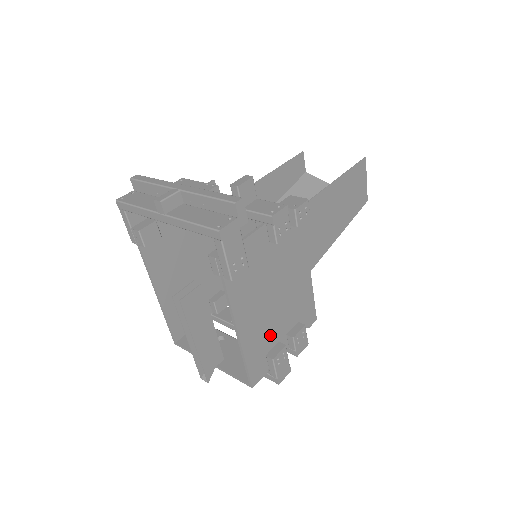
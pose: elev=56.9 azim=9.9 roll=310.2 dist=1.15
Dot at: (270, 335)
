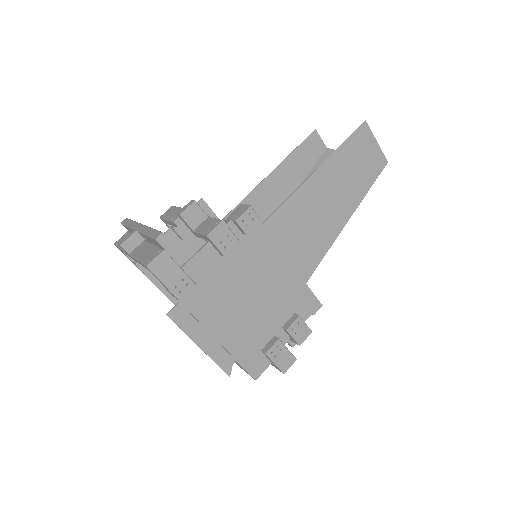
Dot at: (259, 332)
